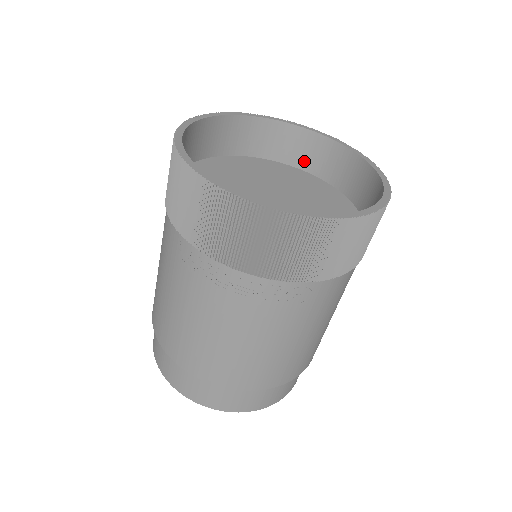
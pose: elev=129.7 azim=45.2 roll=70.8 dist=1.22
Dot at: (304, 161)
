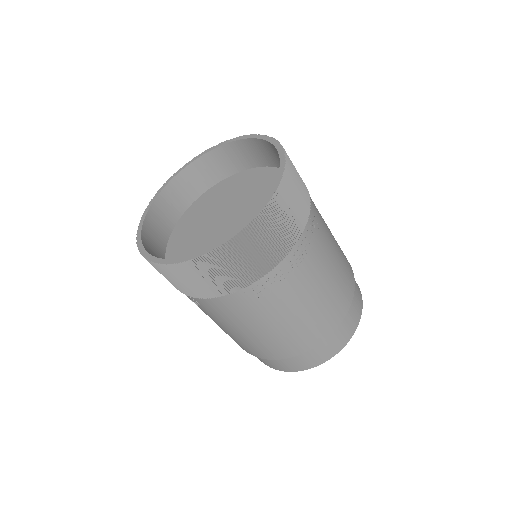
Dot at: occluded
